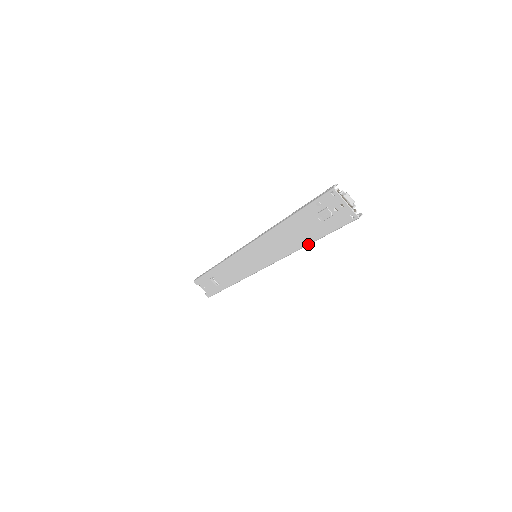
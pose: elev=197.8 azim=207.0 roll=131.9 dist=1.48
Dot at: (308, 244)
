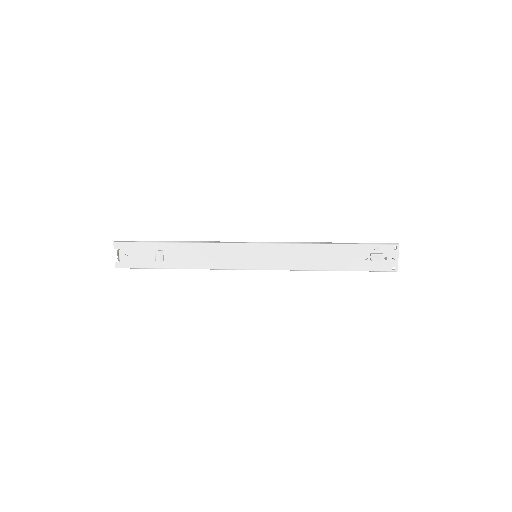
Dot at: (334, 270)
